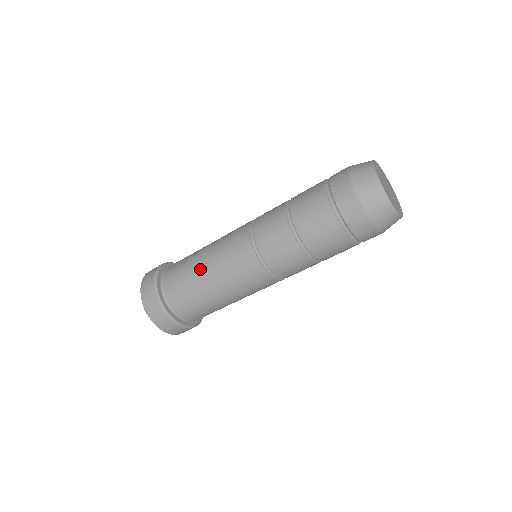
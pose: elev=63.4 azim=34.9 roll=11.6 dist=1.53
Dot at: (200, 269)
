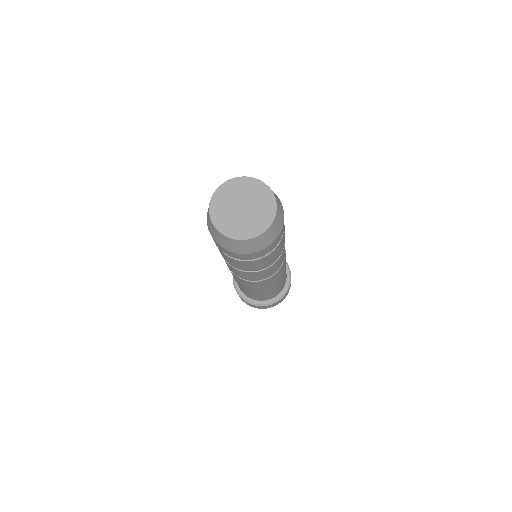
Dot at: (239, 285)
